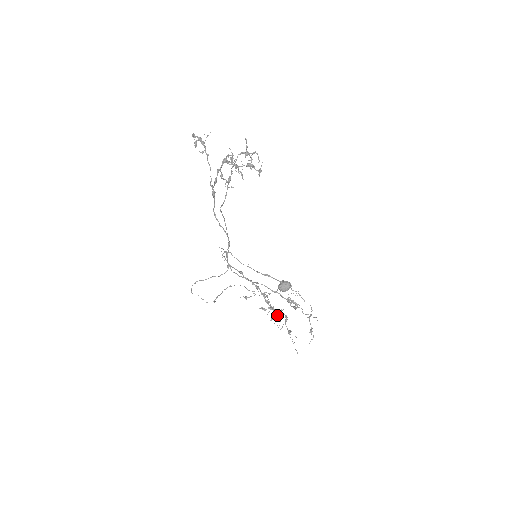
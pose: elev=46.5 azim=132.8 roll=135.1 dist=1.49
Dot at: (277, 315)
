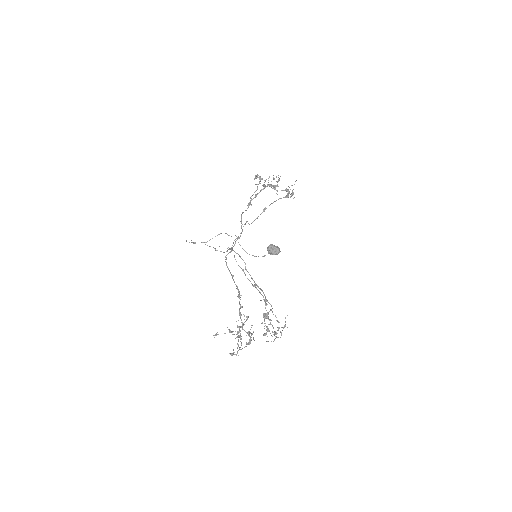
Dot at: occluded
